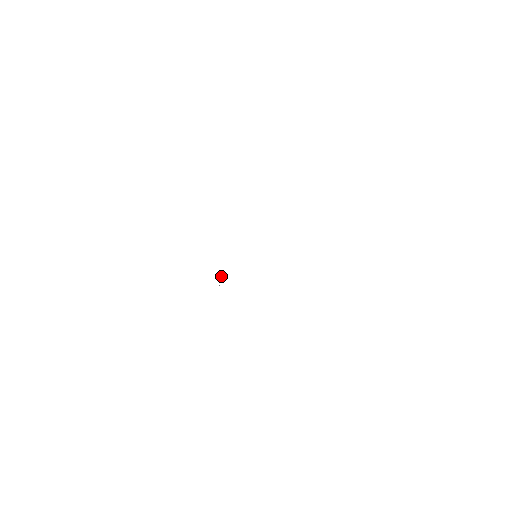
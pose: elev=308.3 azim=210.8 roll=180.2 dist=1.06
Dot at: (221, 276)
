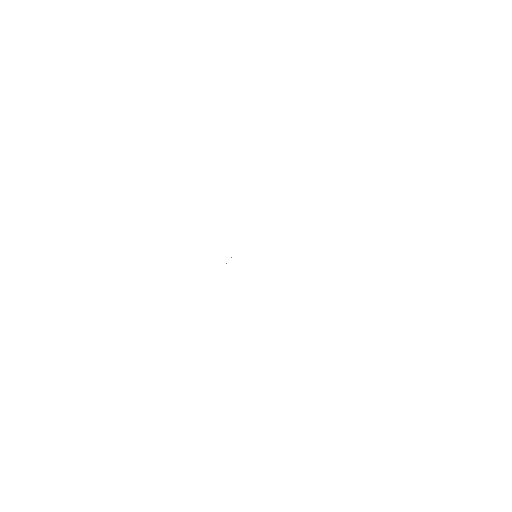
Dot at: occluded
